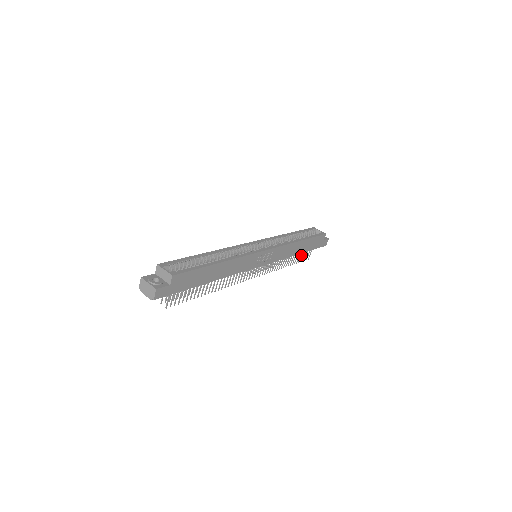
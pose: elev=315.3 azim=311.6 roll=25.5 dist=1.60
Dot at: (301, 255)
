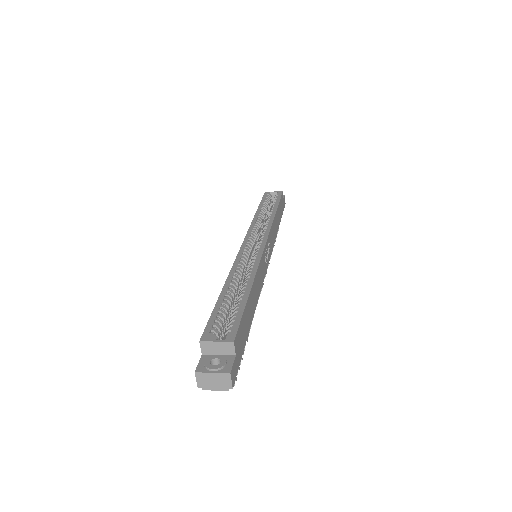
Dot at: occluded
